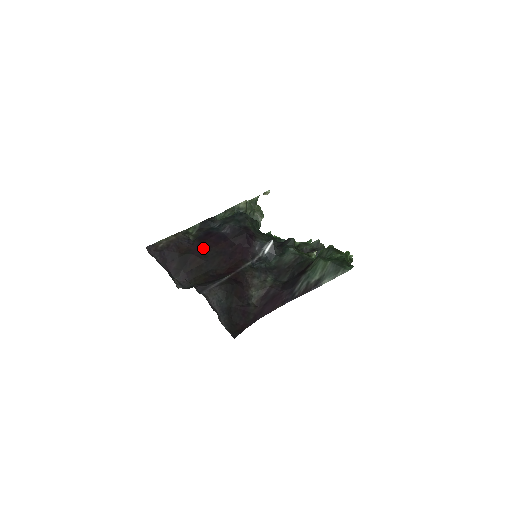
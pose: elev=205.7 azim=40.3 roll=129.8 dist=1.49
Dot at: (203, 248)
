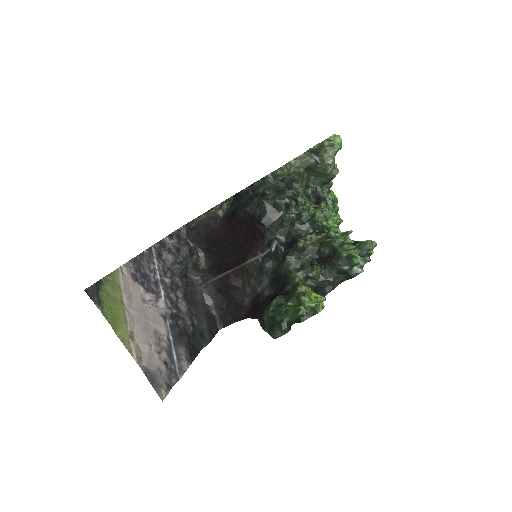
Dot at: (224, 231)
